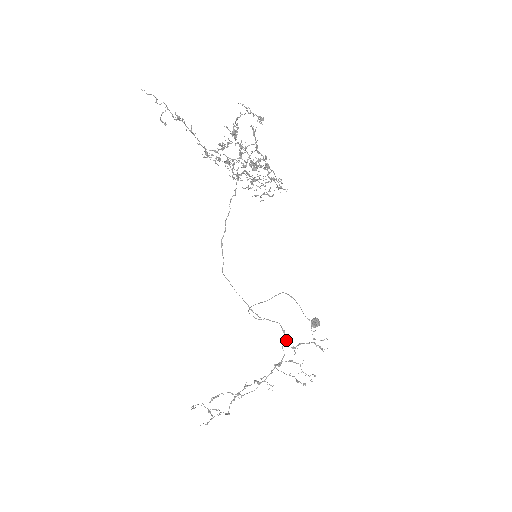
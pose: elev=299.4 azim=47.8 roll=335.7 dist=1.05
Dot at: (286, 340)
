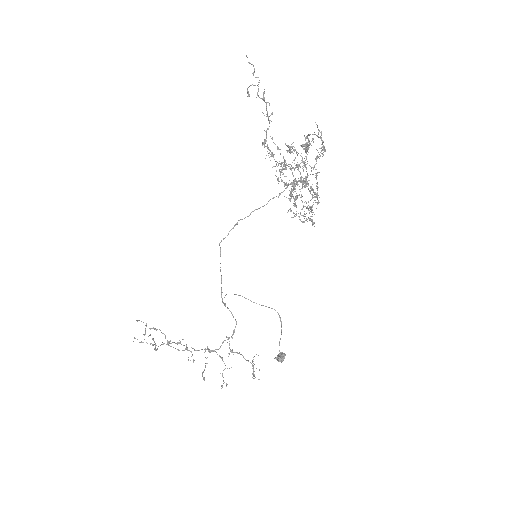
Dot at: occluded
